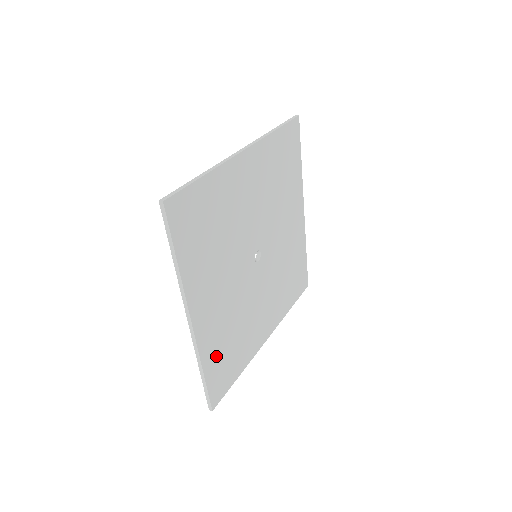
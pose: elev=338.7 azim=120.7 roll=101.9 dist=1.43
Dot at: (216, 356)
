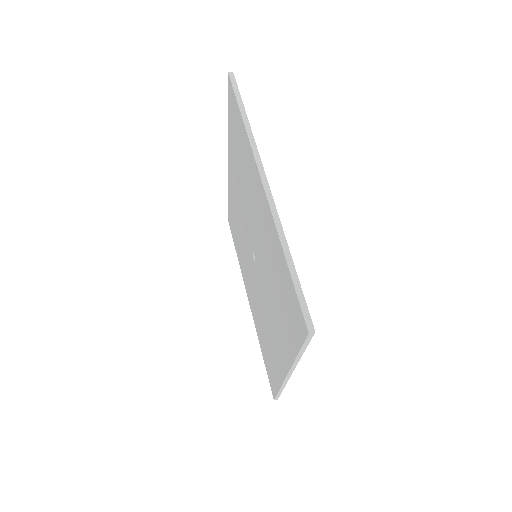
Dot at: occluded
